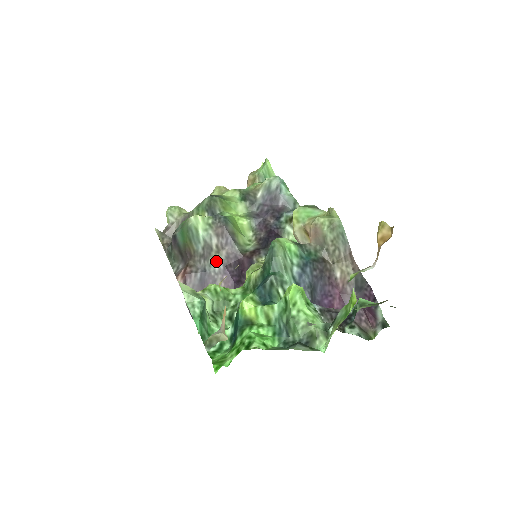
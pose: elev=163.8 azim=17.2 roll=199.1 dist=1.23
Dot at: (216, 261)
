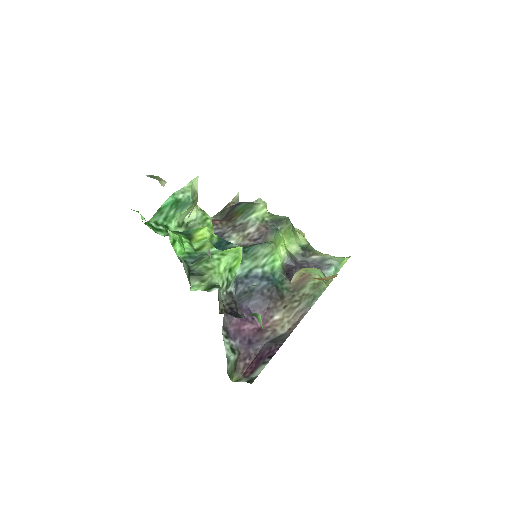
Dot at: (236, 239)
